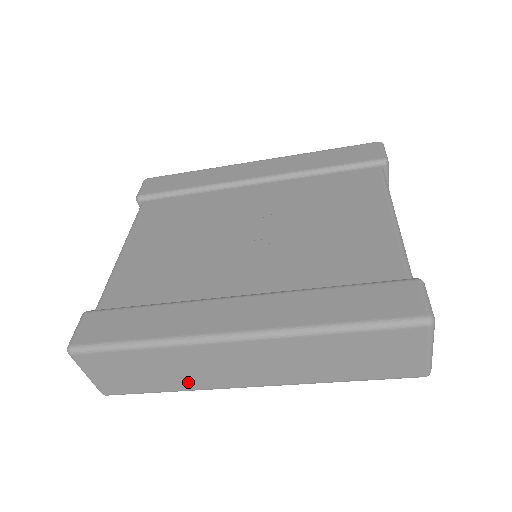
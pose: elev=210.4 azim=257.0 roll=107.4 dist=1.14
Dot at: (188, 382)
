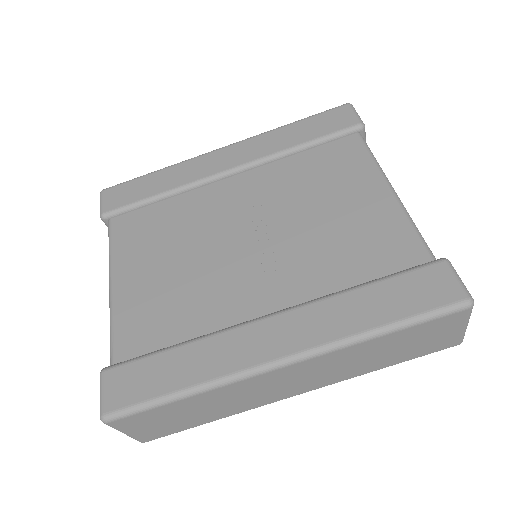
Dot at: (232, 409)
